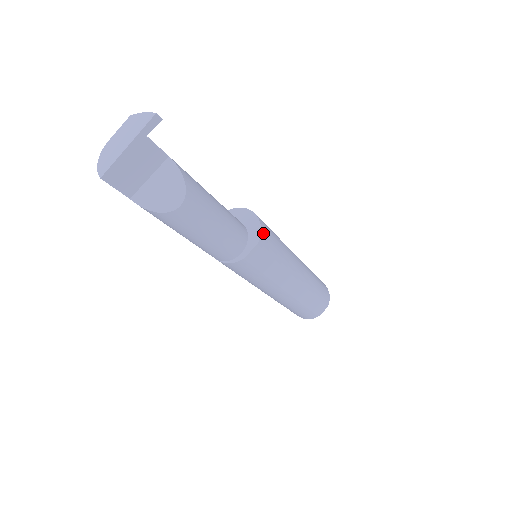
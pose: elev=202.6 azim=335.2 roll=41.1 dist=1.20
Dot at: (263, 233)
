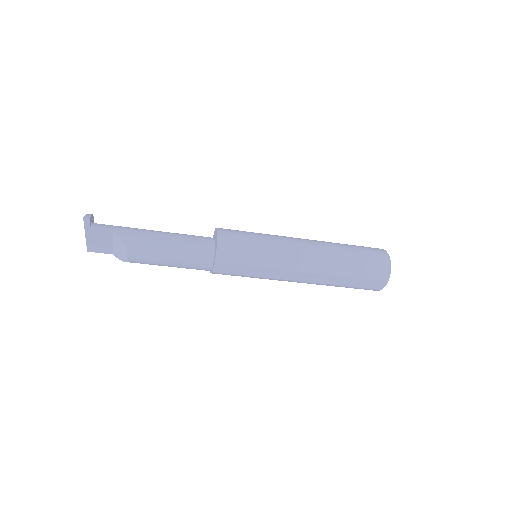
Dot at: (221, 252)
